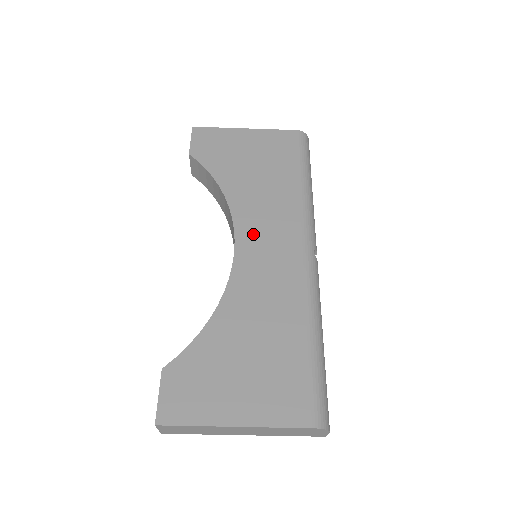
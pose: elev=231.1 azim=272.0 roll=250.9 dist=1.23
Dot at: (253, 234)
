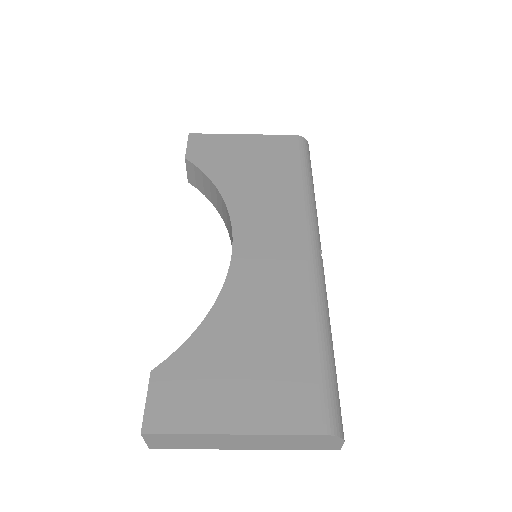
Dot at: (252, 232)
